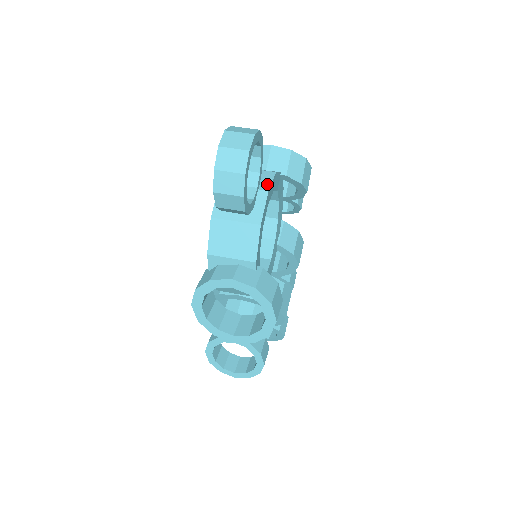
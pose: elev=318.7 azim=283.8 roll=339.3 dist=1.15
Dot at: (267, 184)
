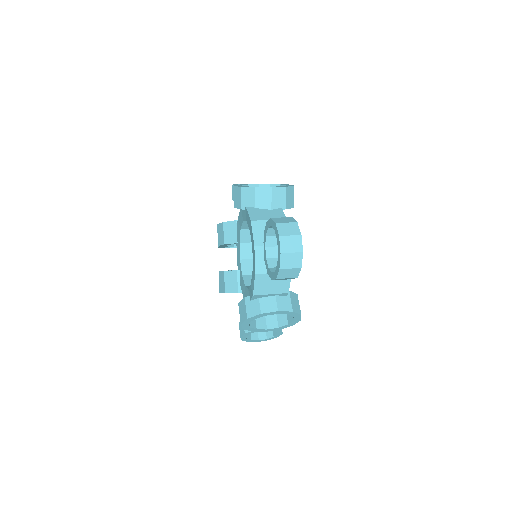
Dot at: occluded
